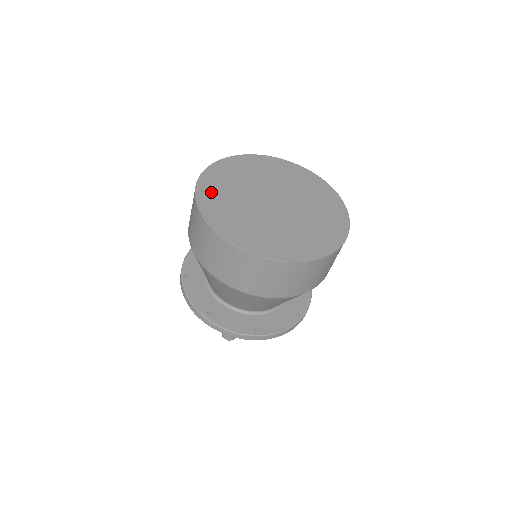
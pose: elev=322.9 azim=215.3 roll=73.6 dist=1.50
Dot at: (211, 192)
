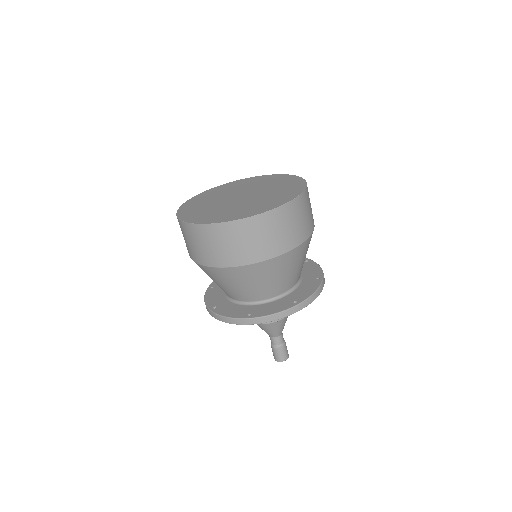
Dot at: (191, 214)
